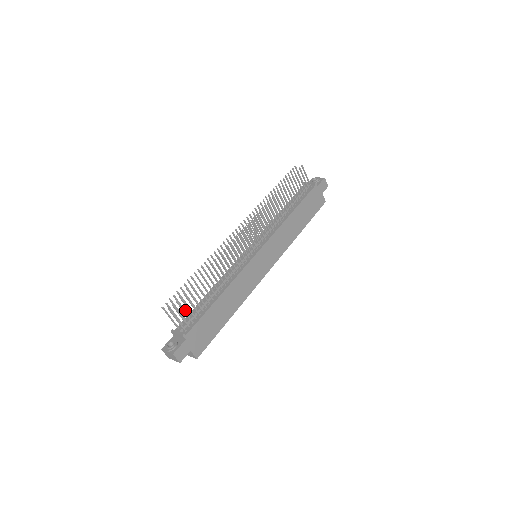
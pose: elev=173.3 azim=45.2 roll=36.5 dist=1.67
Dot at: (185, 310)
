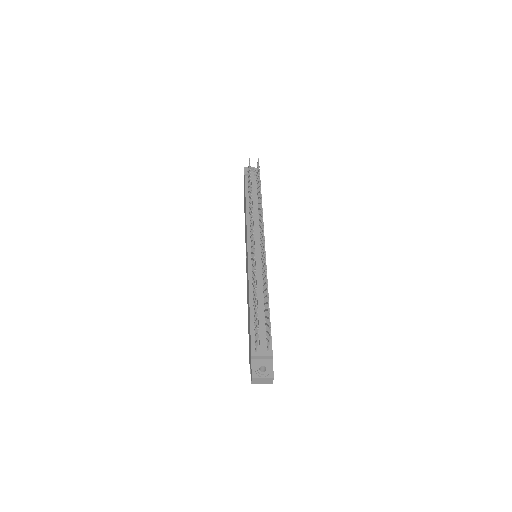
Dot at: occluded
